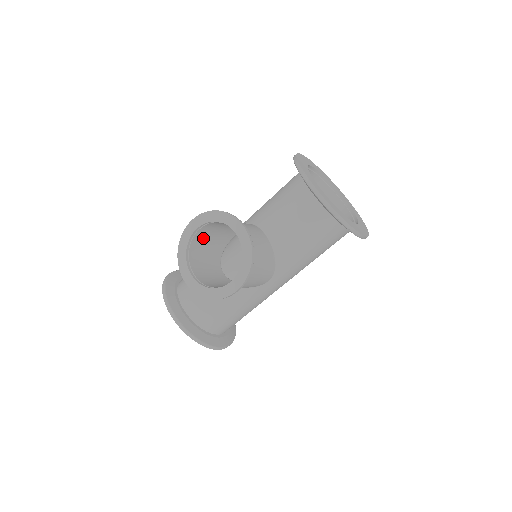
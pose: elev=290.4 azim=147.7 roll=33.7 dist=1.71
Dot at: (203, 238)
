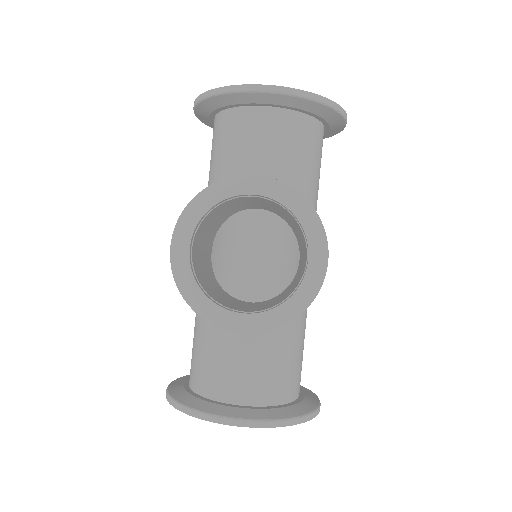
Dot at: (198, 267)
